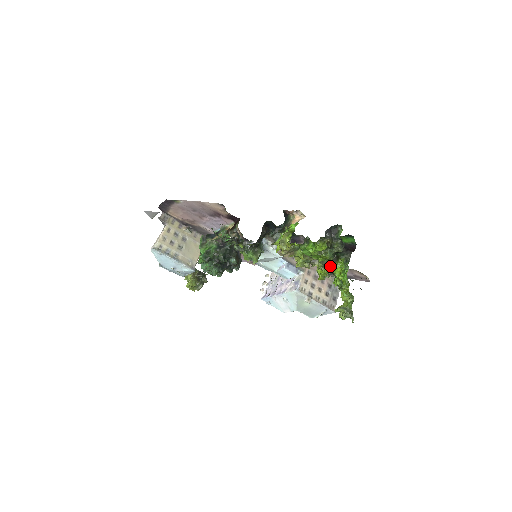
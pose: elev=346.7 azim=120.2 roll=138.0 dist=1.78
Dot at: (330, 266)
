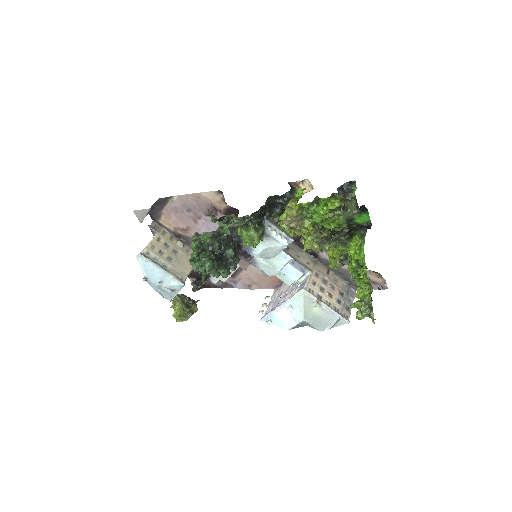
Dot at: (343, 245)
